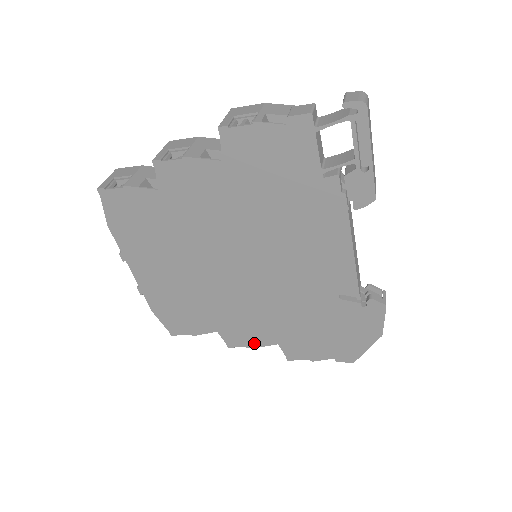
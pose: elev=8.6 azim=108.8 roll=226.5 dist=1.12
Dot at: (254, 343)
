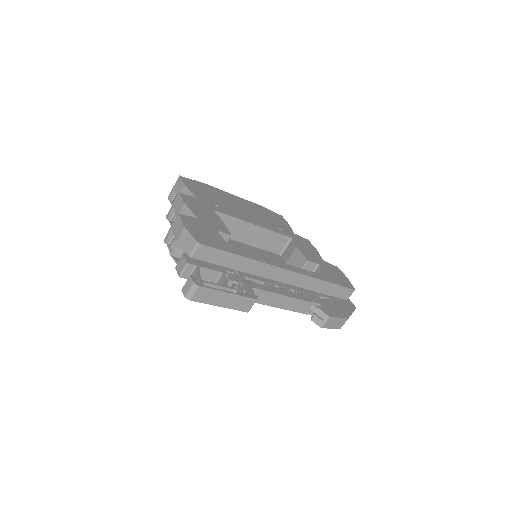
Dot at: occluded
